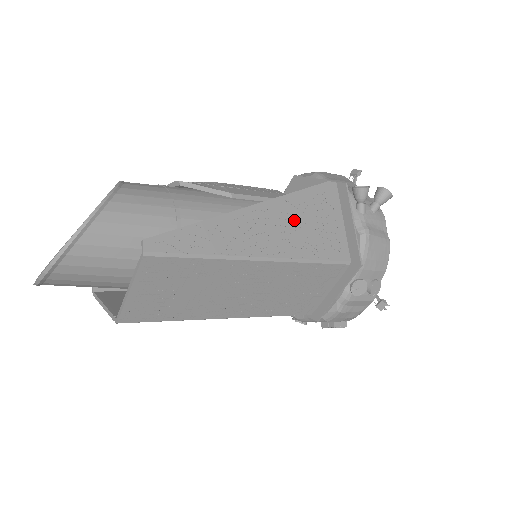
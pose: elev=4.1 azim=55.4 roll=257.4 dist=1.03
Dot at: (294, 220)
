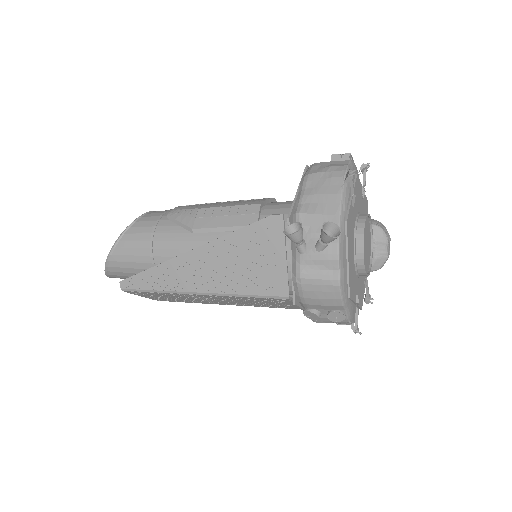
Dot at: (227, 260)
